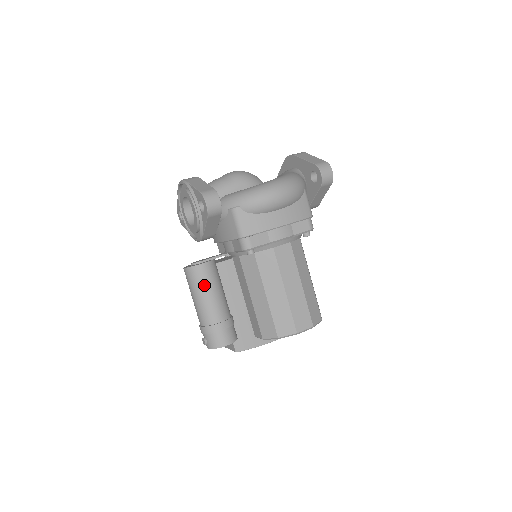
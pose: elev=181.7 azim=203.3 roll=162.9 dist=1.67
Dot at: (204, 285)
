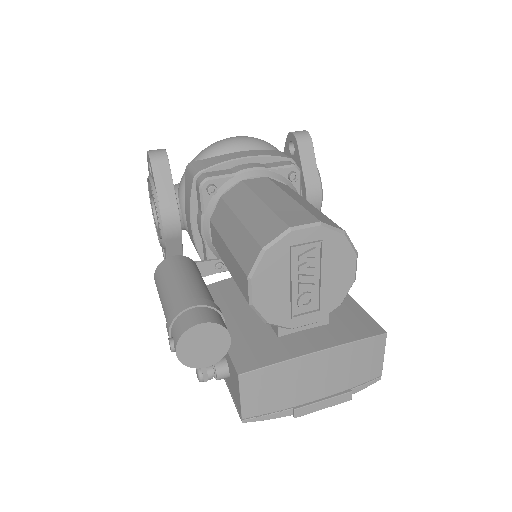
Dot at: (171, 272)
